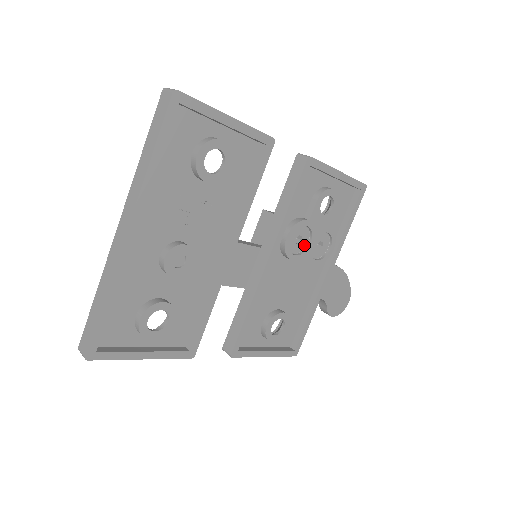
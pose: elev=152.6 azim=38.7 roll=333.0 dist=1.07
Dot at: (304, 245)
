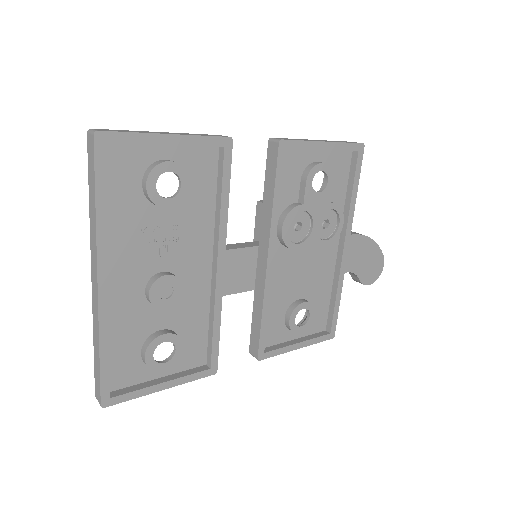
Dot at: (306, 230)
